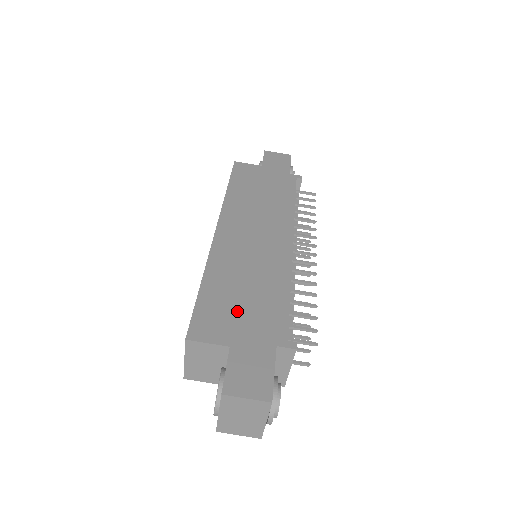
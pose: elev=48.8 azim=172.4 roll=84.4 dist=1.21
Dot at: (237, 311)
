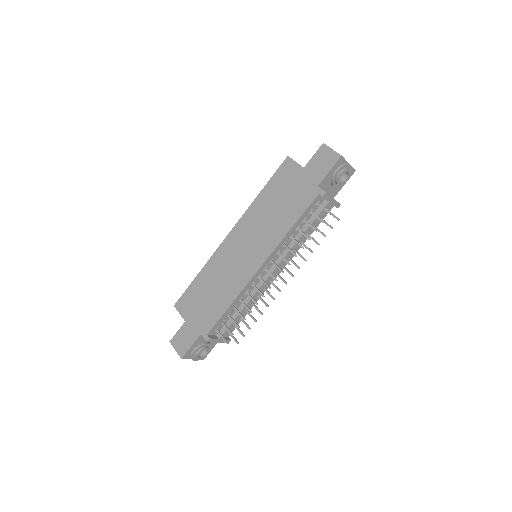
Dot at: (200, 303)
